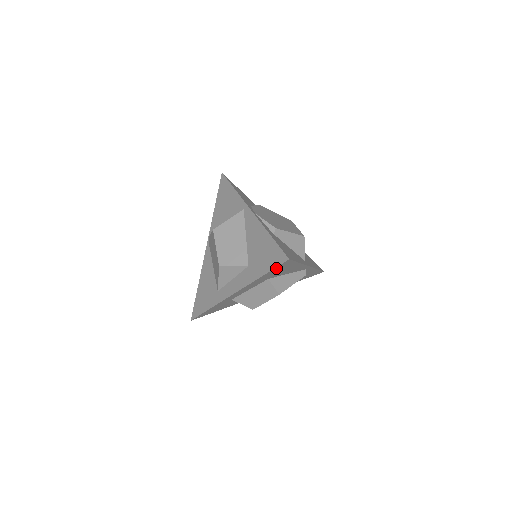
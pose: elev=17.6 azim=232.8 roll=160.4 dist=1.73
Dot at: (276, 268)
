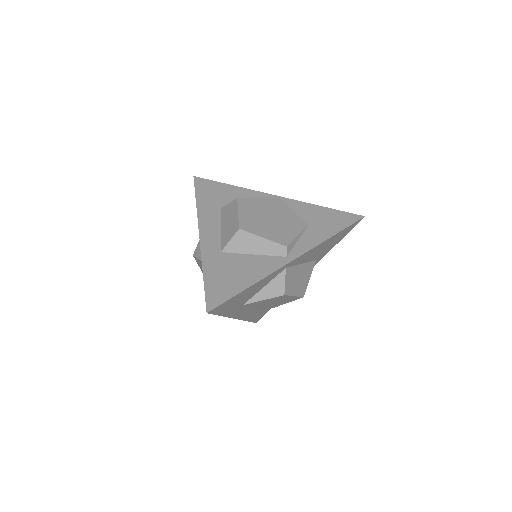
Dot at: (199, 189)
